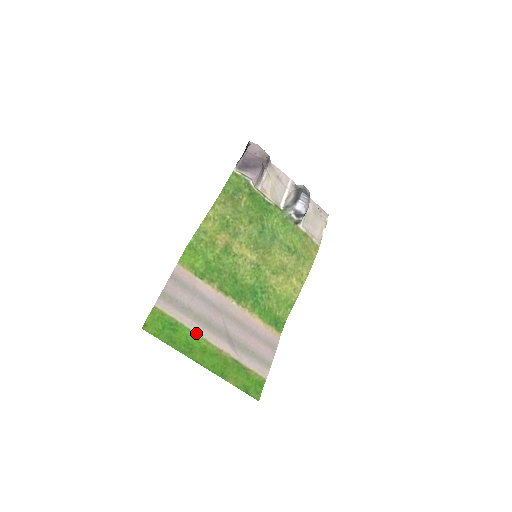
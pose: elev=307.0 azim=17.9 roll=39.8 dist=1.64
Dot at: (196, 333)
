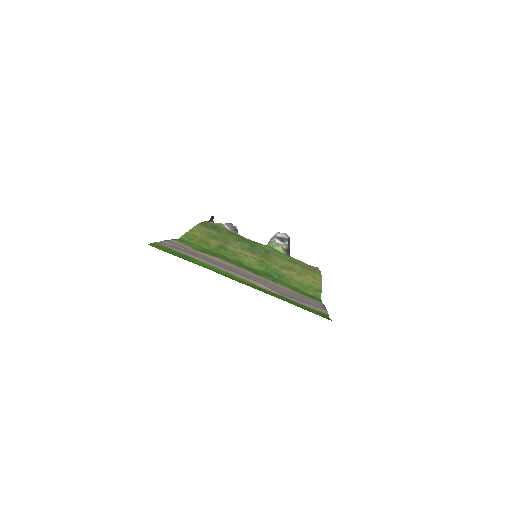
Dot at: (214, 267)
